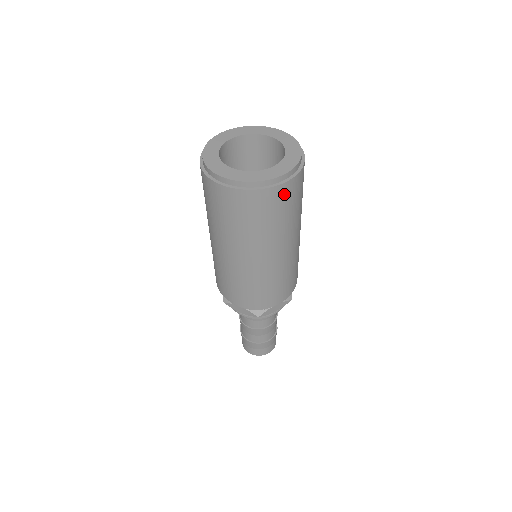
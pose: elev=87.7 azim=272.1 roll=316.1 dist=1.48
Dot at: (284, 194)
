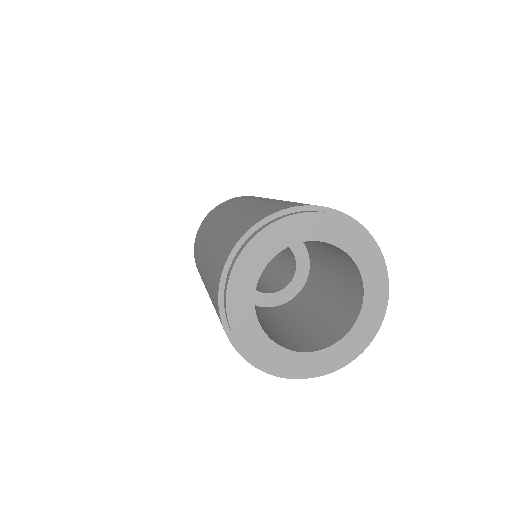
Dot at: occluded
